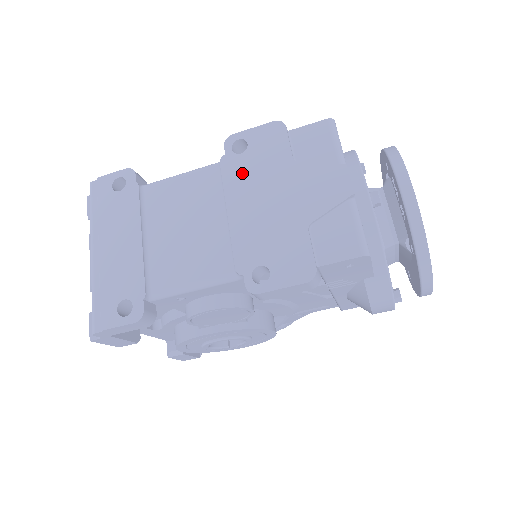
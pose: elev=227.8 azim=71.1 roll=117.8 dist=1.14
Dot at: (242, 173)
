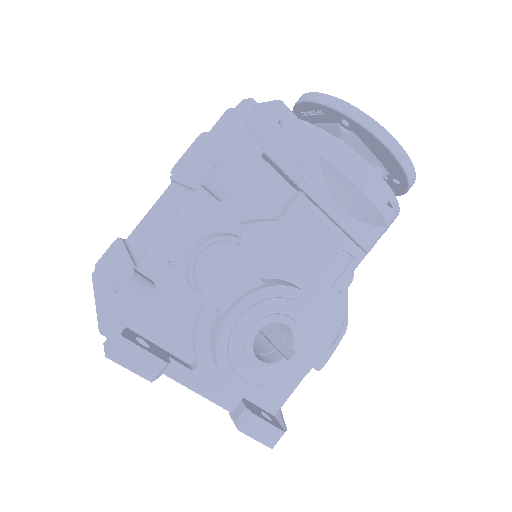
Dot at: (184, 166)
